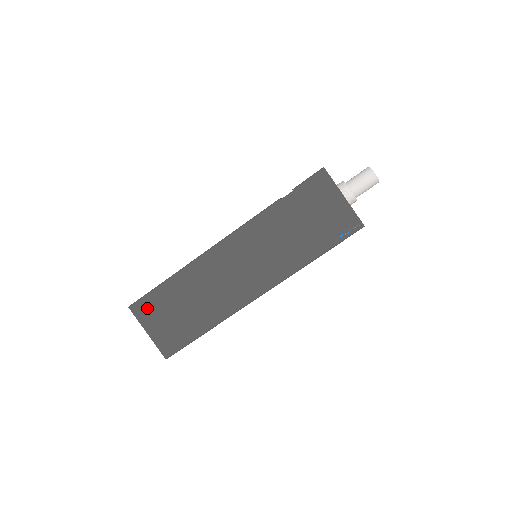
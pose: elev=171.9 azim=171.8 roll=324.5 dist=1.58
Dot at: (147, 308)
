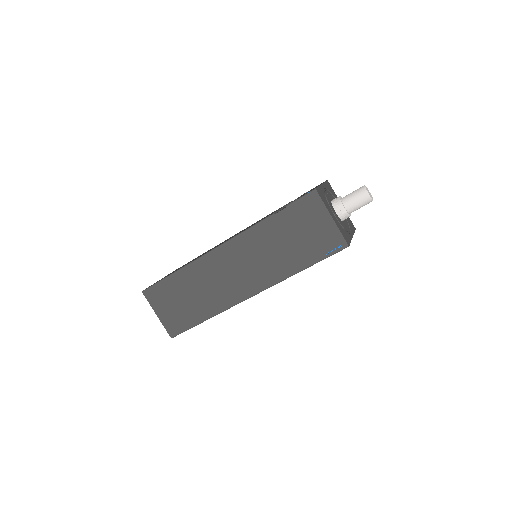
Dot at: (157, 294)
